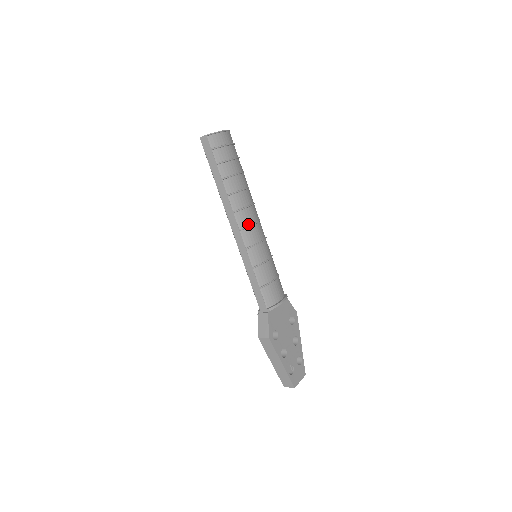
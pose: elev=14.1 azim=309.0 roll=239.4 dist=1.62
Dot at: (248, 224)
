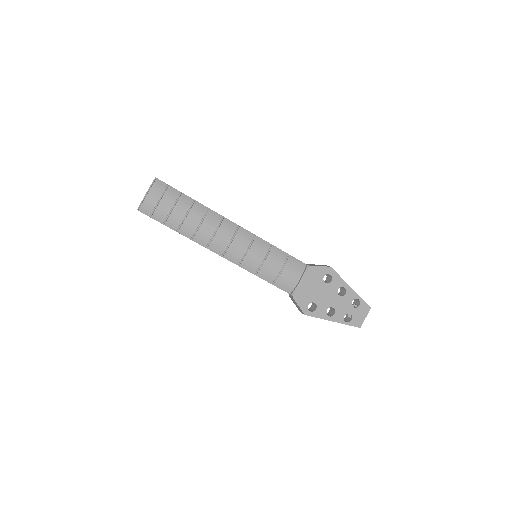
Dot at: (225, 247)
